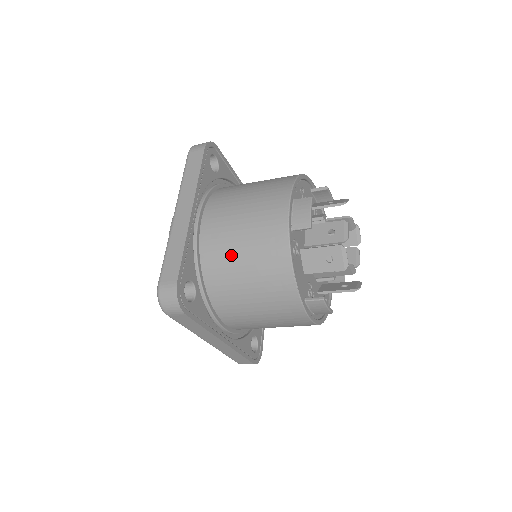
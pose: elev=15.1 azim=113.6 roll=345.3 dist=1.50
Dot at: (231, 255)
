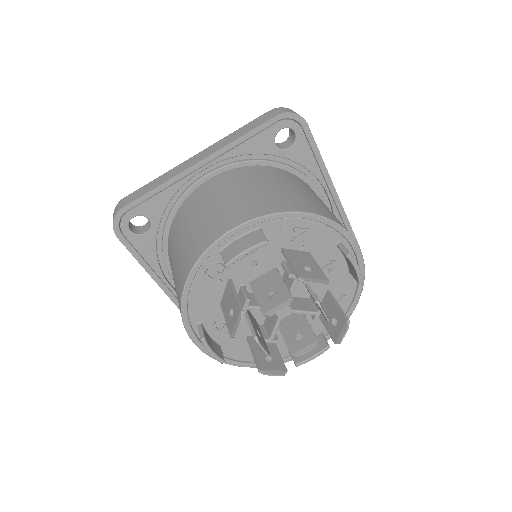
Dot at: (183, 227)
